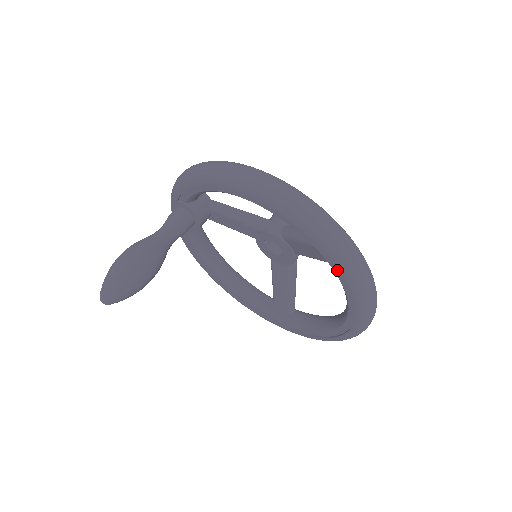
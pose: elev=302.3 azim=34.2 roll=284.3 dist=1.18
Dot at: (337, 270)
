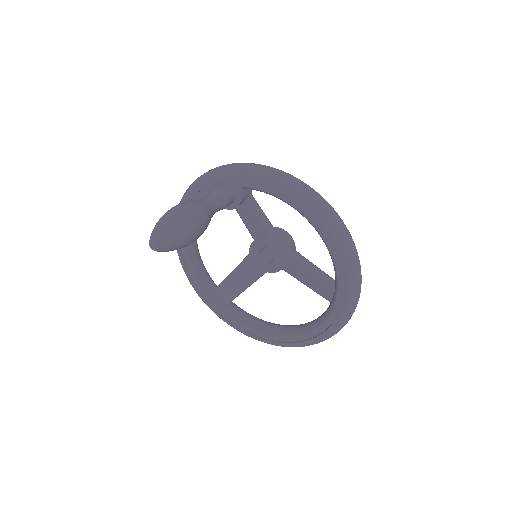
Dot at: (337, 309)
